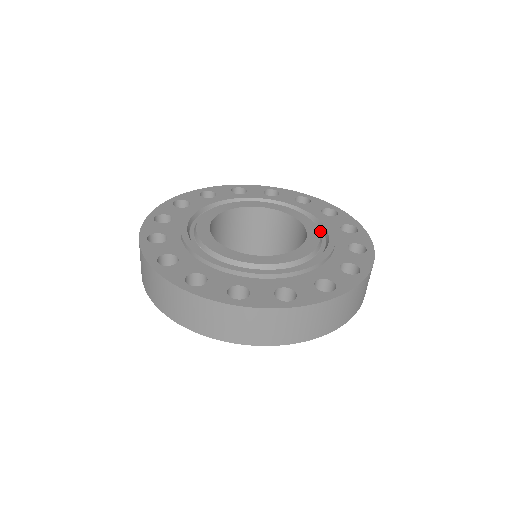
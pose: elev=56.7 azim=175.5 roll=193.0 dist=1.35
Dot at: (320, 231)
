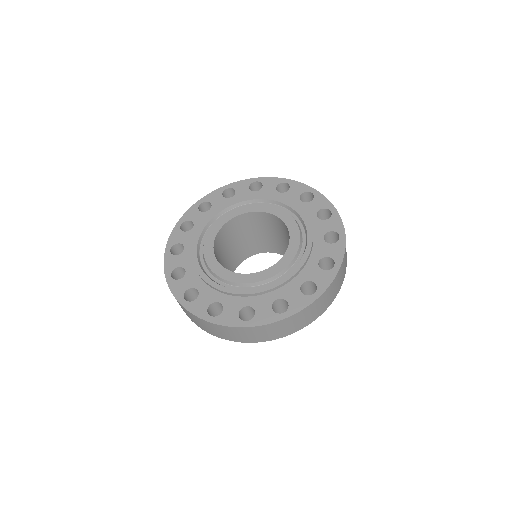
Dot at: (299, 258)
